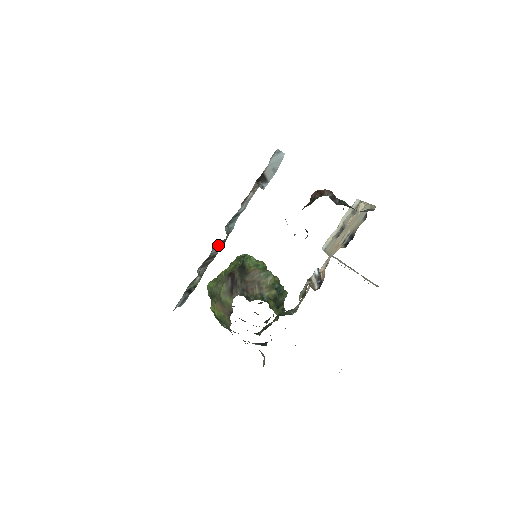
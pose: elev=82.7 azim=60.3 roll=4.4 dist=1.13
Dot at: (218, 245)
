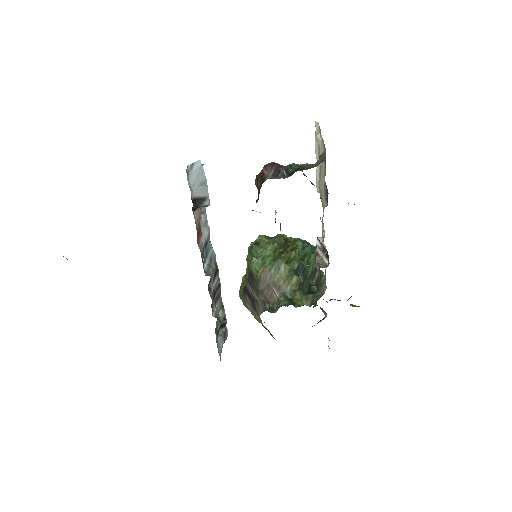
Dot at: (213, 278)
